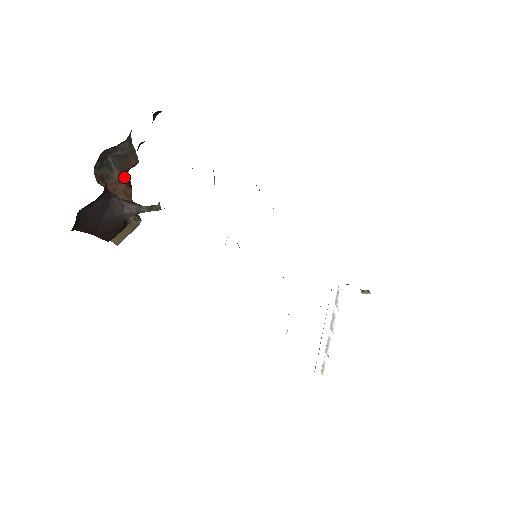
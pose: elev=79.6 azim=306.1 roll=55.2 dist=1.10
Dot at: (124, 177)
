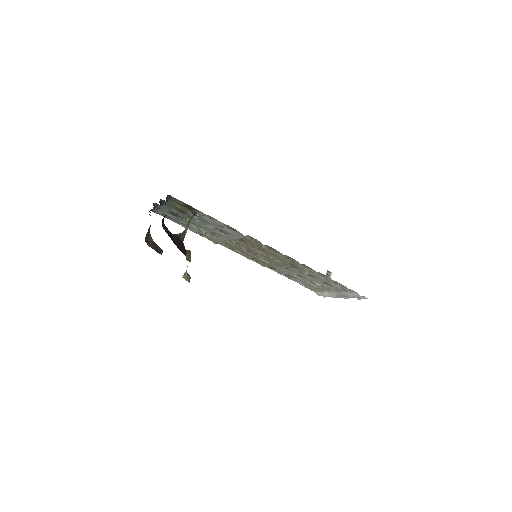
Dot at: occluded
